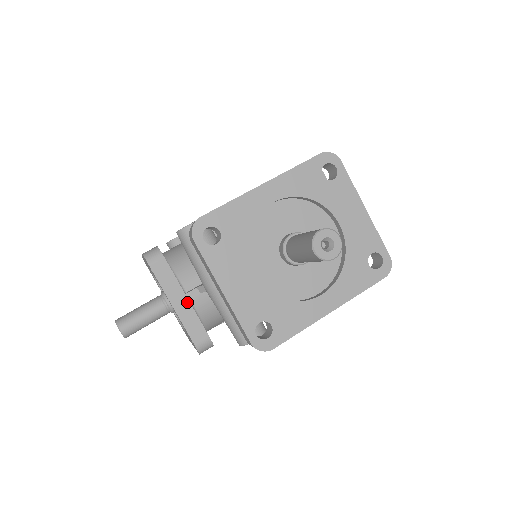
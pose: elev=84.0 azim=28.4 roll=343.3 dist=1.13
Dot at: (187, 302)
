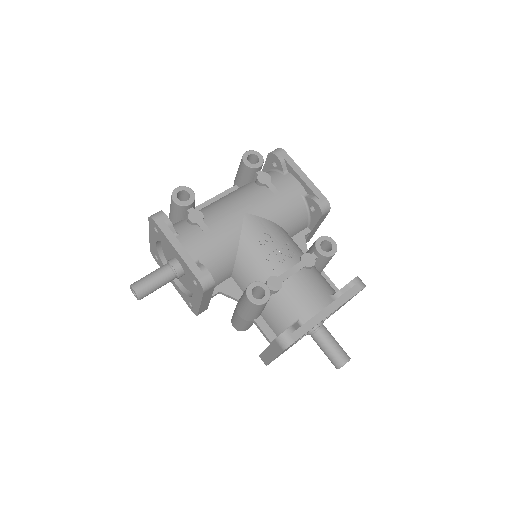
Dot at: (209, 300)
